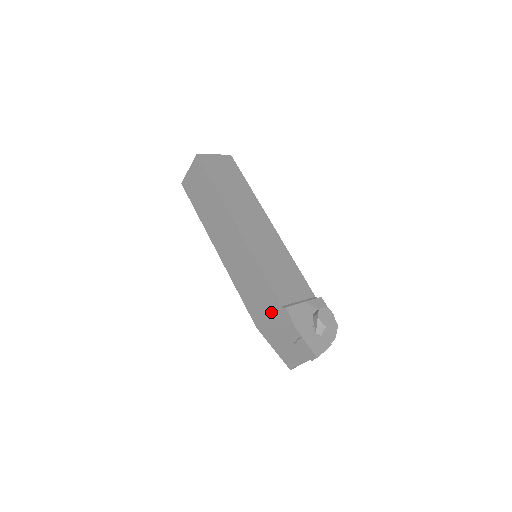
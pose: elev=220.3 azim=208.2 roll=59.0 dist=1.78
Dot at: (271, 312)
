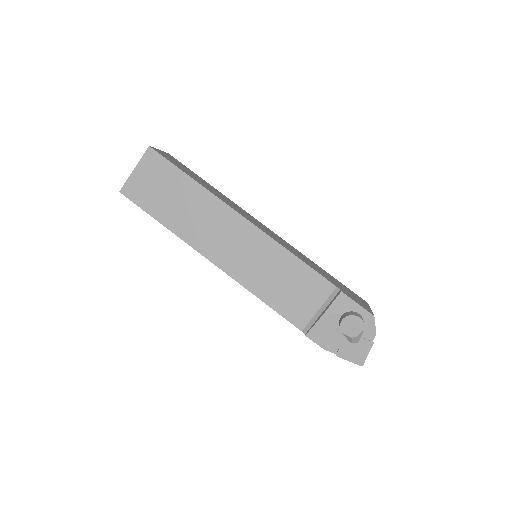
Dot at: occluded
